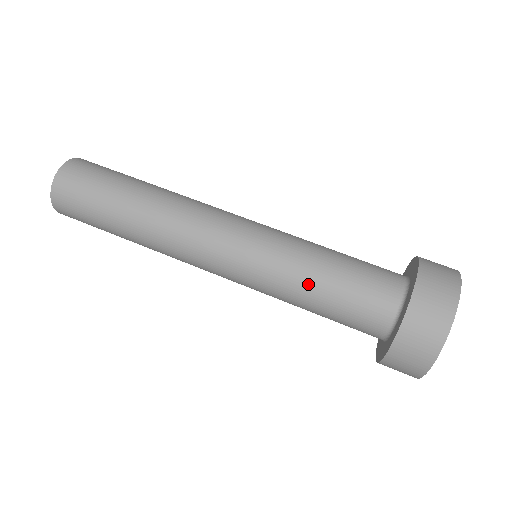
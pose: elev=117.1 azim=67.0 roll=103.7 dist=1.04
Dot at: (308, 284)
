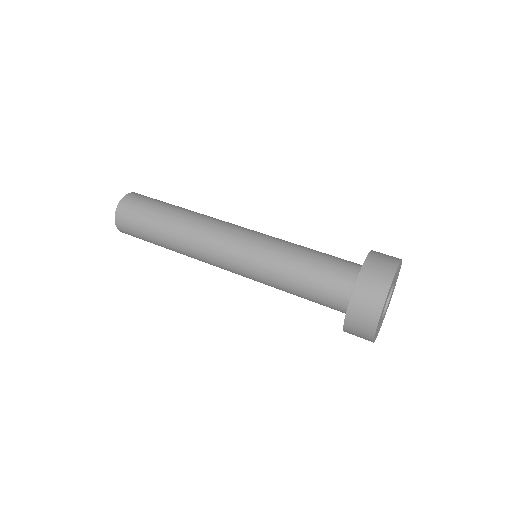
Dot at: (286, 287)
